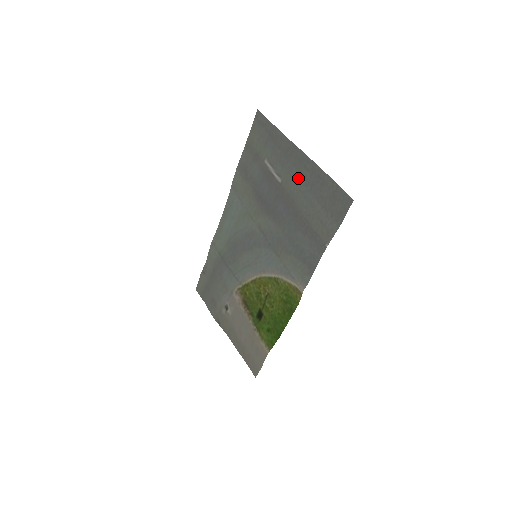
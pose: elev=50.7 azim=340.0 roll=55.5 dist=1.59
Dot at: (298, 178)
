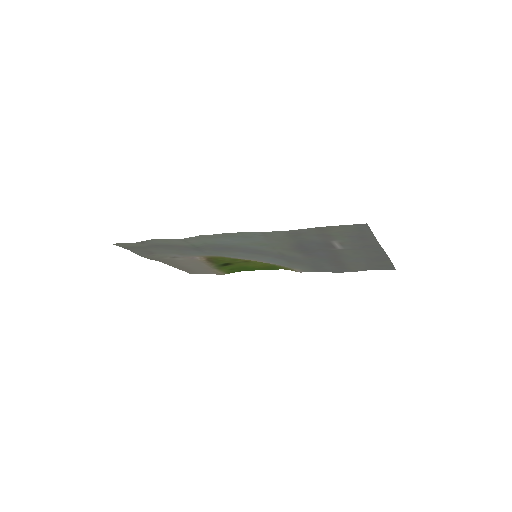
Dot at: (361, 254)
